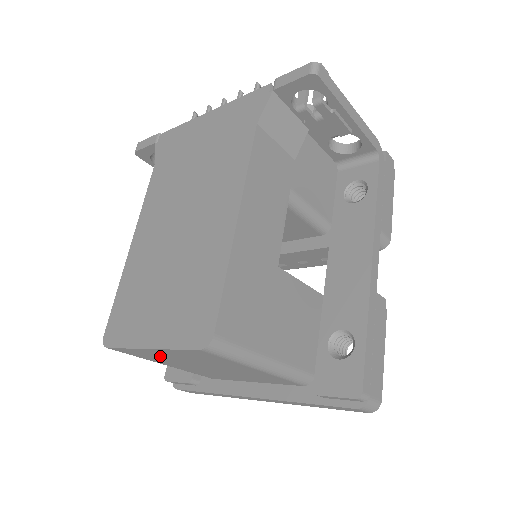
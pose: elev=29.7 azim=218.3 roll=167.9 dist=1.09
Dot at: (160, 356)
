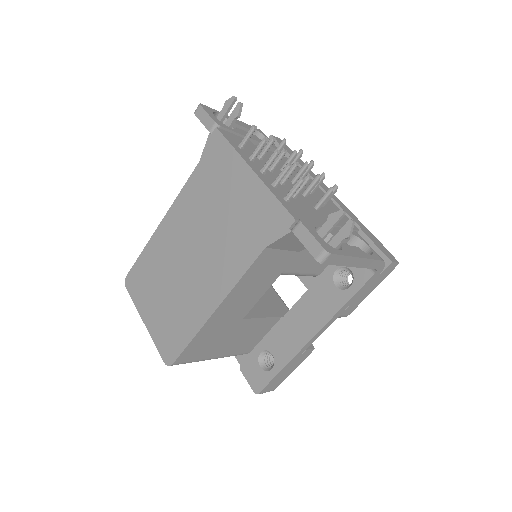
Dot at: occluded
